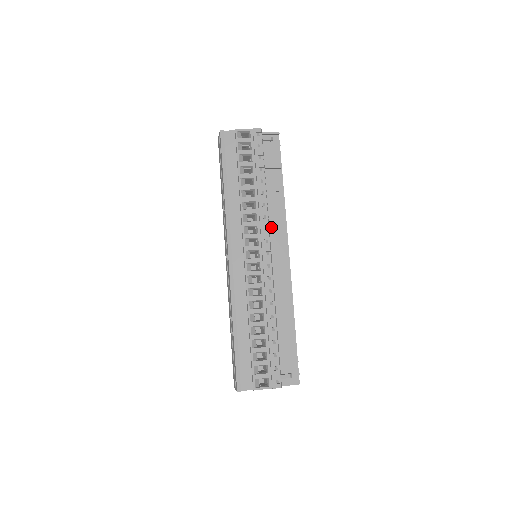
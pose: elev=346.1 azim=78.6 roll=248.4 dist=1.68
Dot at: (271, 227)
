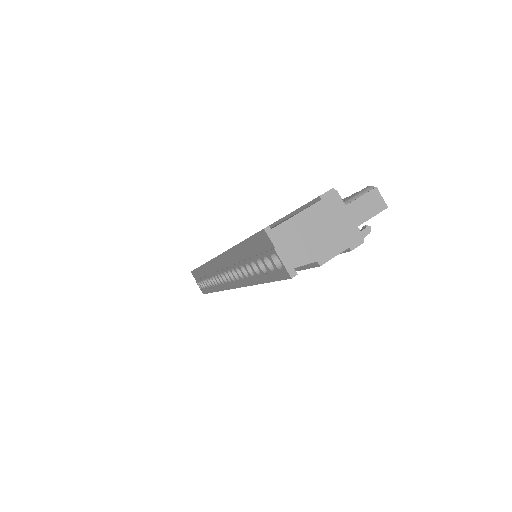
Dot at: occluded
